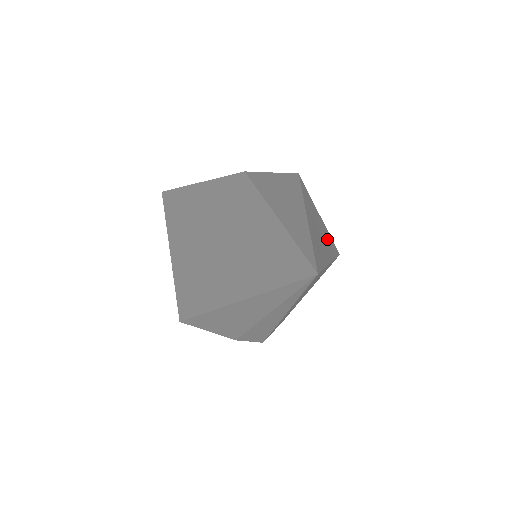
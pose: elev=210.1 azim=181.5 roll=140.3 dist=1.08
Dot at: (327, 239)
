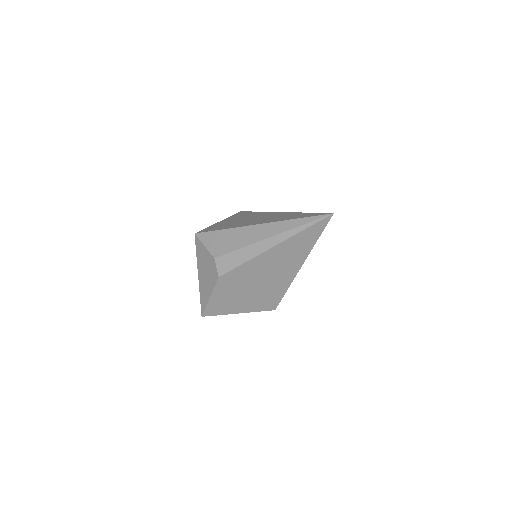
Dot at: occluded
